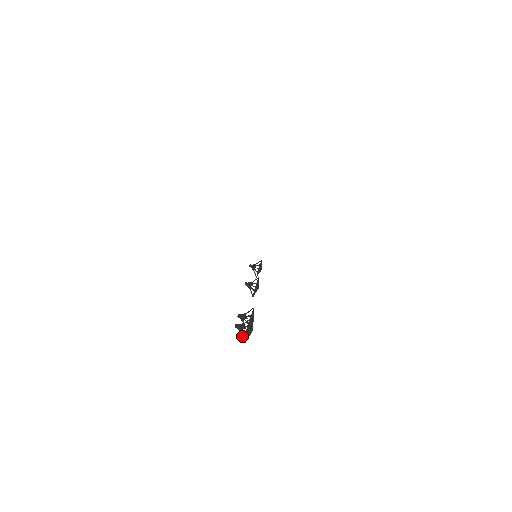
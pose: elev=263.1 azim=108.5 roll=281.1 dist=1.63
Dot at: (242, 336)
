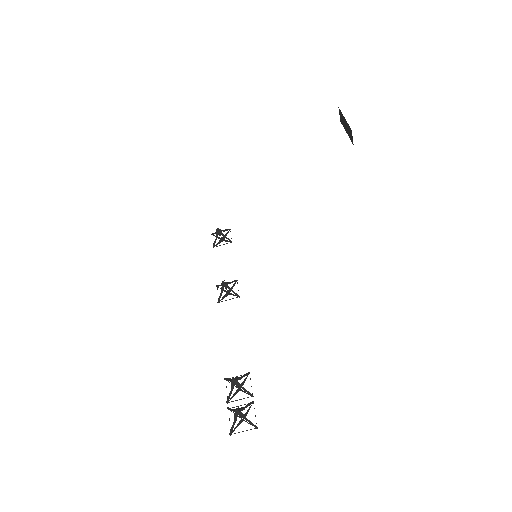
Dot at: (233, 425)
